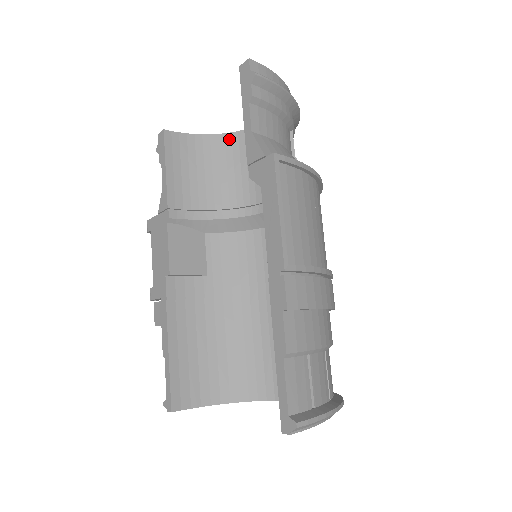
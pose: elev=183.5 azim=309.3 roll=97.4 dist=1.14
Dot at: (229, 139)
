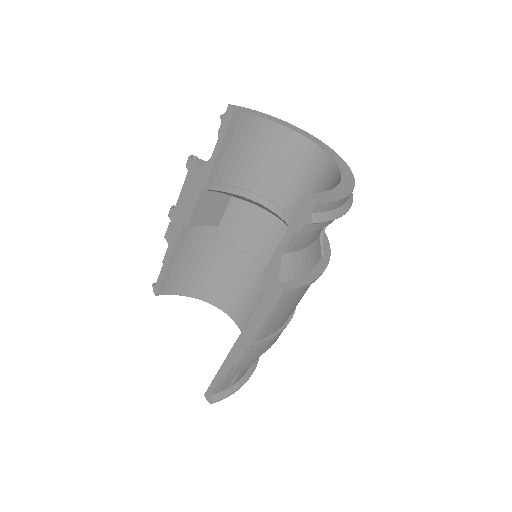
Dot at: (294, 138)
